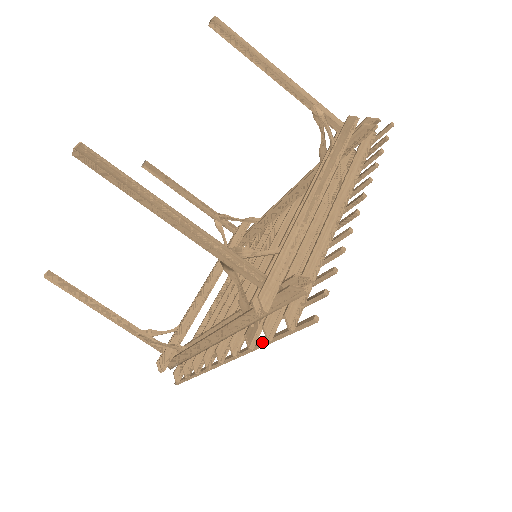
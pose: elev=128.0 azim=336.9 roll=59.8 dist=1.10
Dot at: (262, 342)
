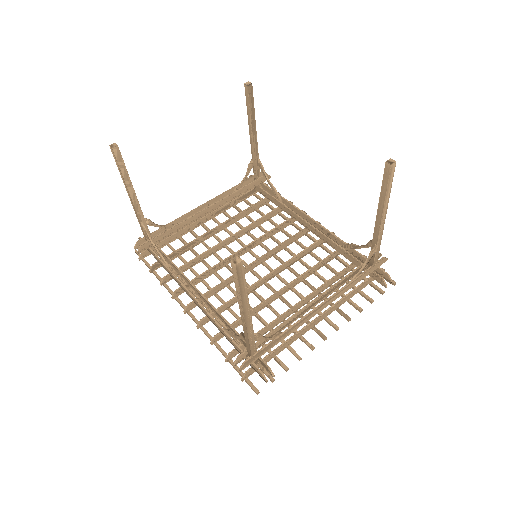
Dot at: (220, 350)
